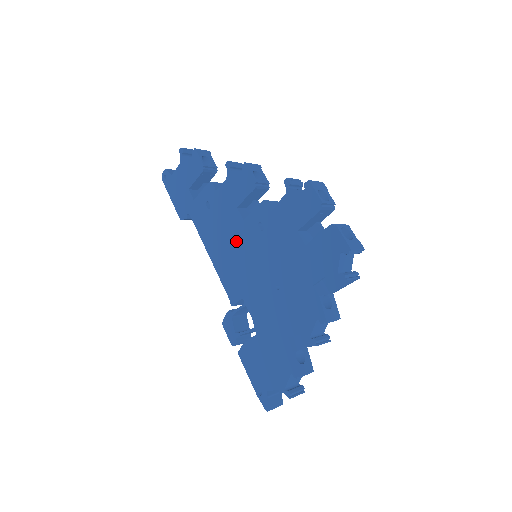
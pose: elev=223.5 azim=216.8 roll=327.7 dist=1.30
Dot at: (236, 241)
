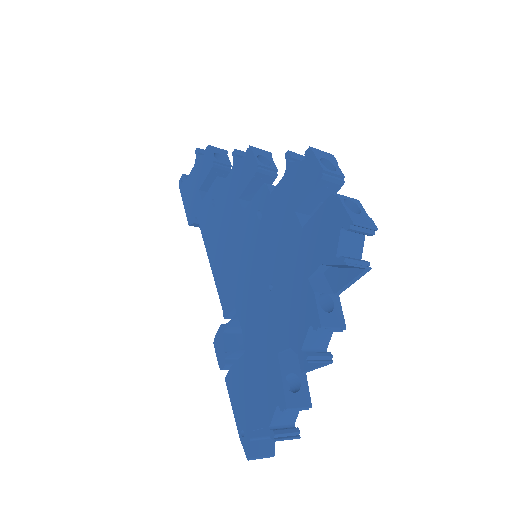
Dot at: (234, 238)
